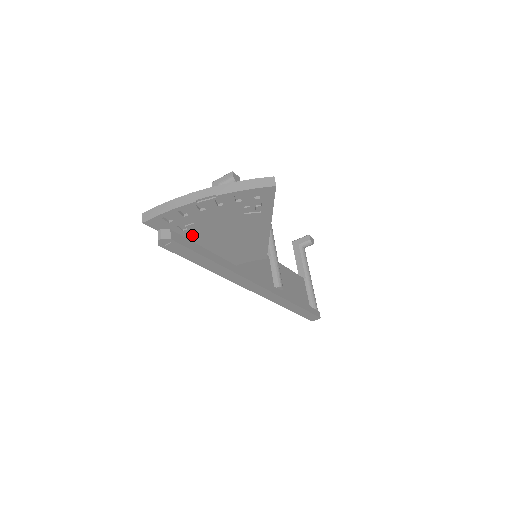
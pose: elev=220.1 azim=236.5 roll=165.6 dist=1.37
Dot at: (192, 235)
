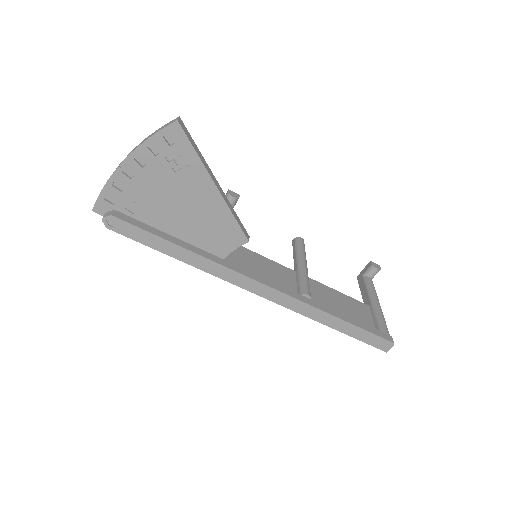
Dot at: (146, 219)
